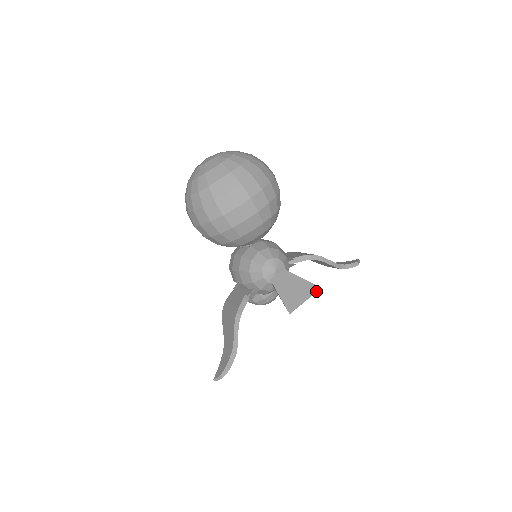
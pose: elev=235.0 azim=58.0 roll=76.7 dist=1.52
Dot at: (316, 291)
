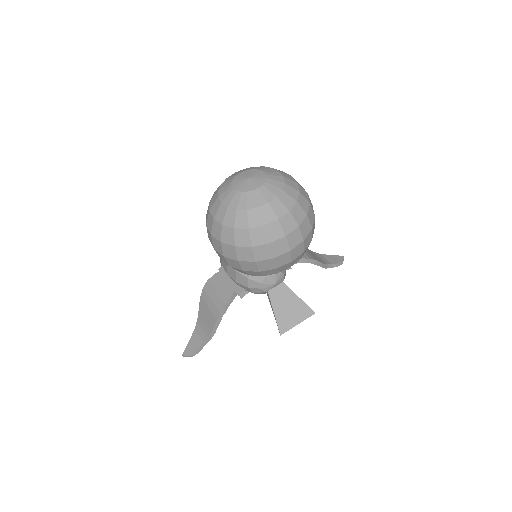
Dot at: (310, 316)
